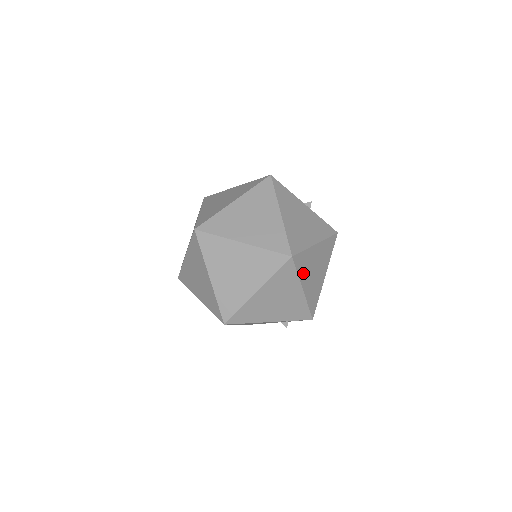
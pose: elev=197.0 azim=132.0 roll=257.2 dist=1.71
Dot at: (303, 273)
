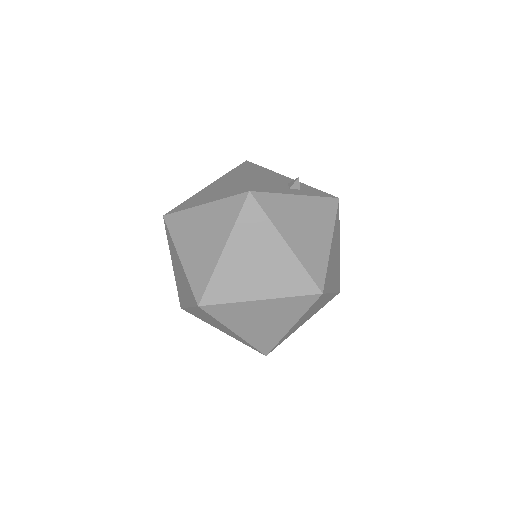
Dot at: (330, 283)
